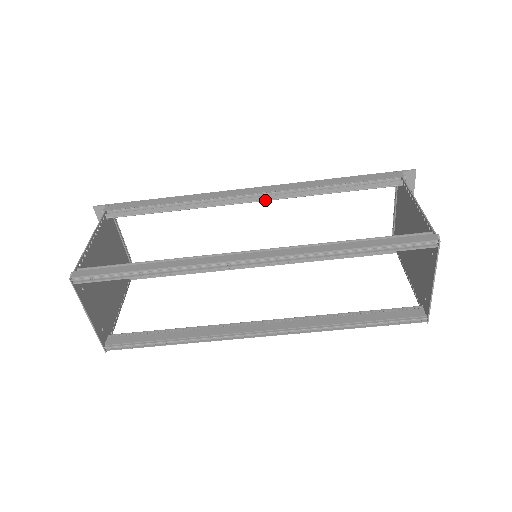
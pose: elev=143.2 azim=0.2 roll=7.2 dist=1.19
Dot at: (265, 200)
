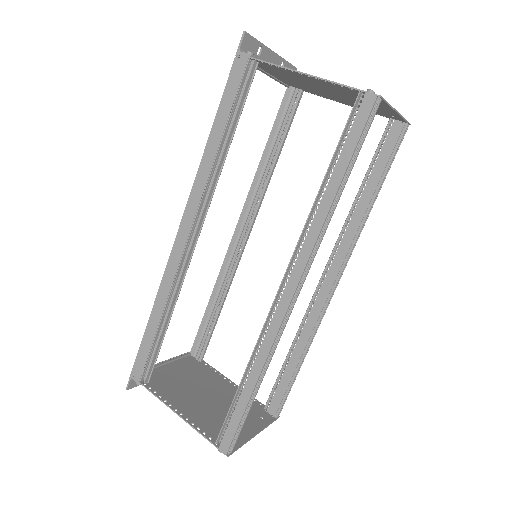
Dot at: occluded
